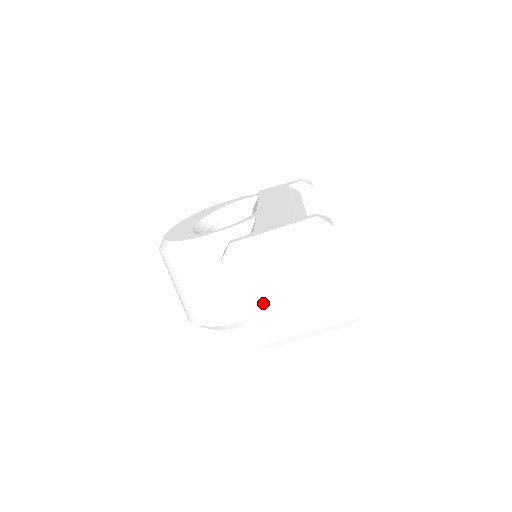
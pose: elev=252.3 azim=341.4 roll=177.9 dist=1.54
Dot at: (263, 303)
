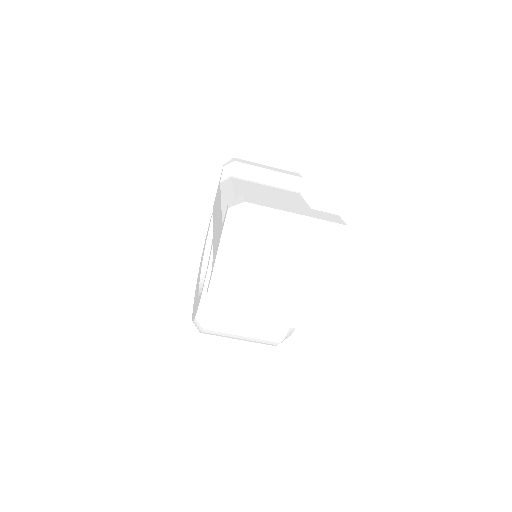
Dot at: (276, 301)
